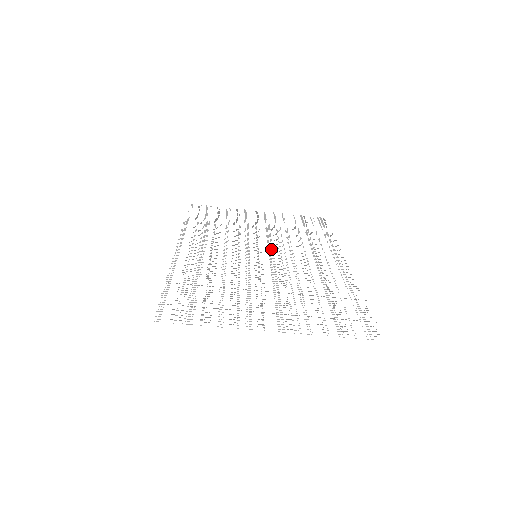
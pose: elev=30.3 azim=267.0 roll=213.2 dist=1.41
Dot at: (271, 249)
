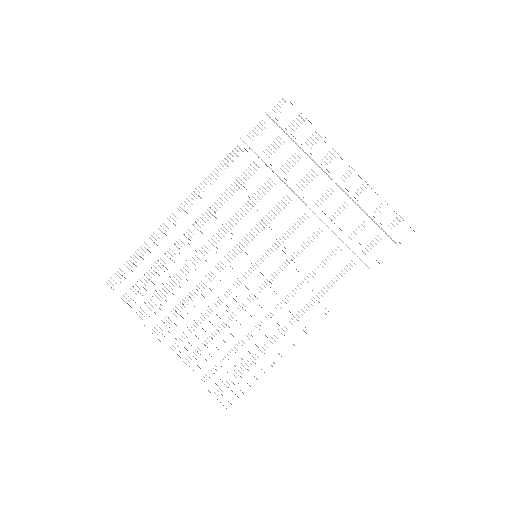
Dot at: occluded
